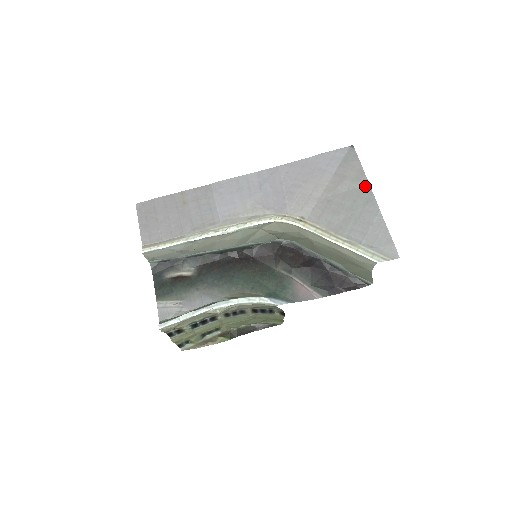
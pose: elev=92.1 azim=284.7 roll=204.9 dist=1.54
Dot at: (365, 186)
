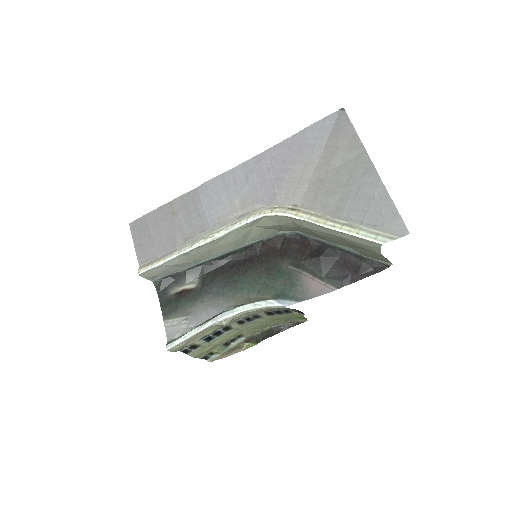
Dot at: (361, 154)
